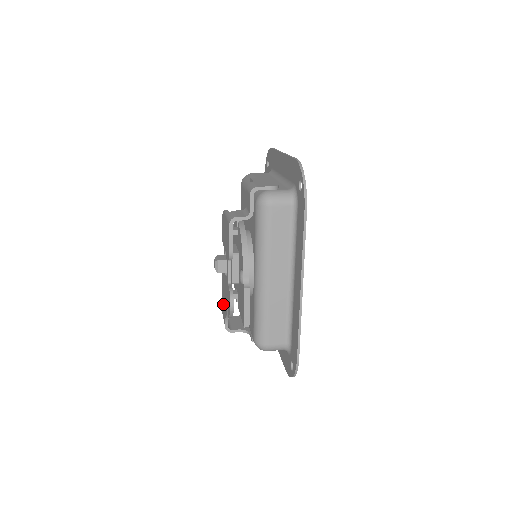
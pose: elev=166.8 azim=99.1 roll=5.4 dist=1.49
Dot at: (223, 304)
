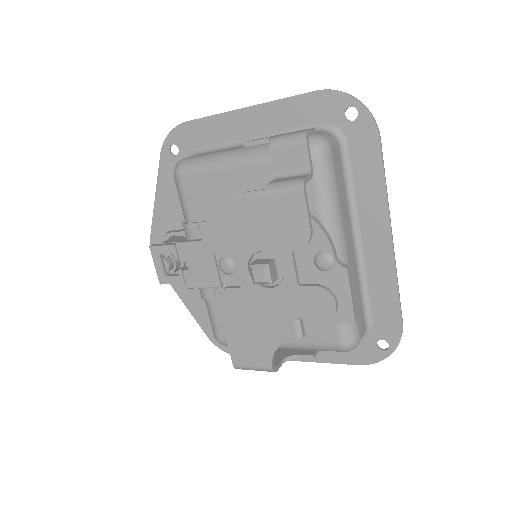
Dot at: (245, 344)
